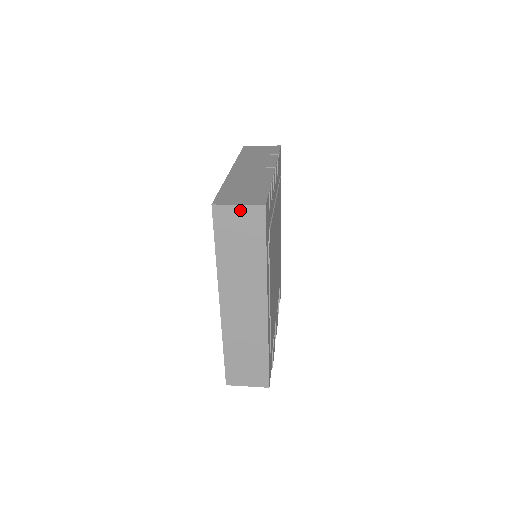
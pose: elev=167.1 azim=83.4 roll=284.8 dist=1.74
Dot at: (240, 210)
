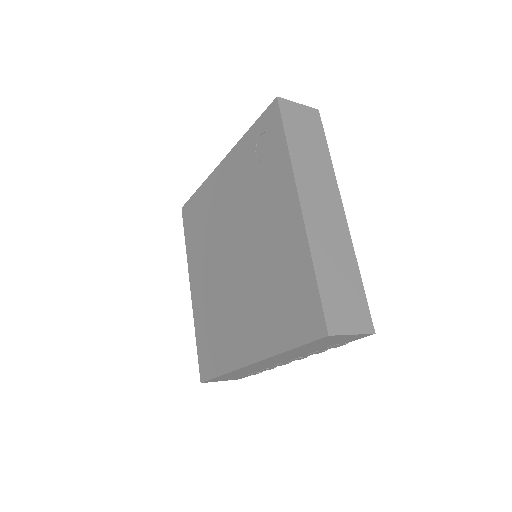
Dot at: (300, 108)
